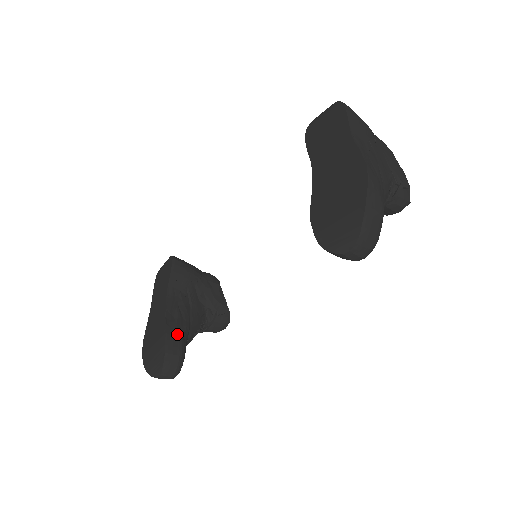
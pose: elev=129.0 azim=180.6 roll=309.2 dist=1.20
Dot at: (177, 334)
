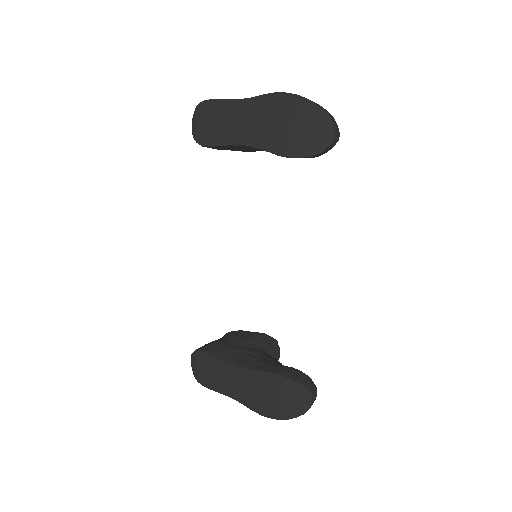
Dot at: (280, 367)
